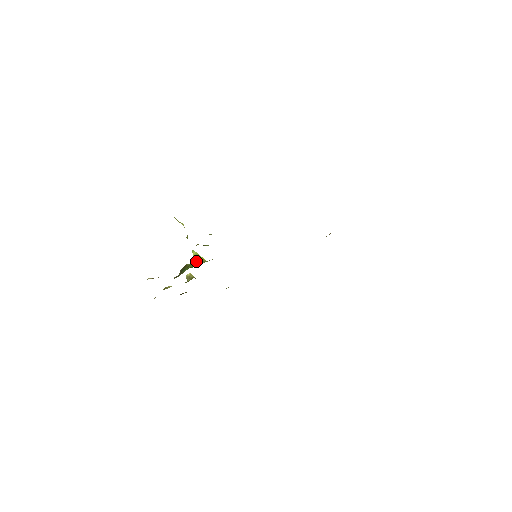
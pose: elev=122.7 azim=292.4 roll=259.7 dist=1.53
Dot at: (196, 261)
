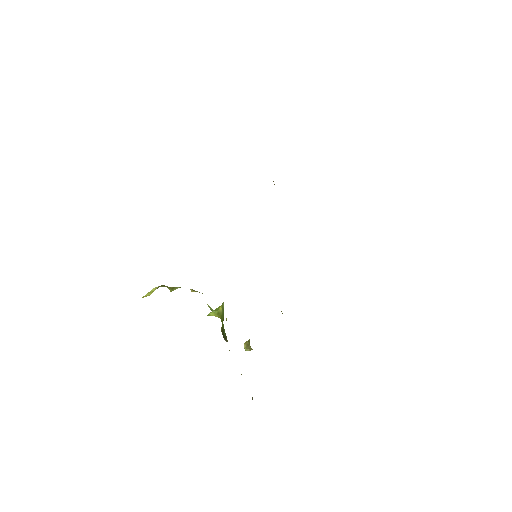
Dot at: (219, 312)
